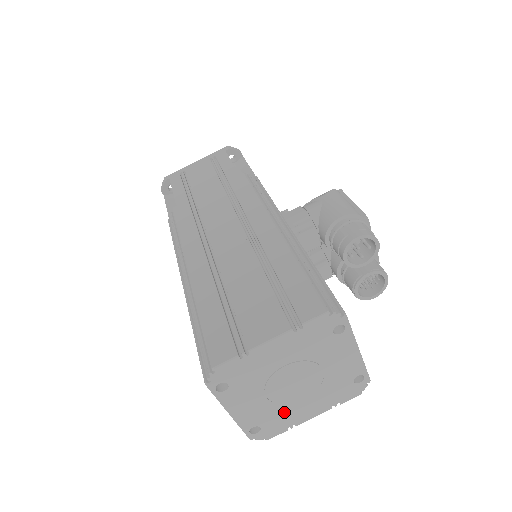
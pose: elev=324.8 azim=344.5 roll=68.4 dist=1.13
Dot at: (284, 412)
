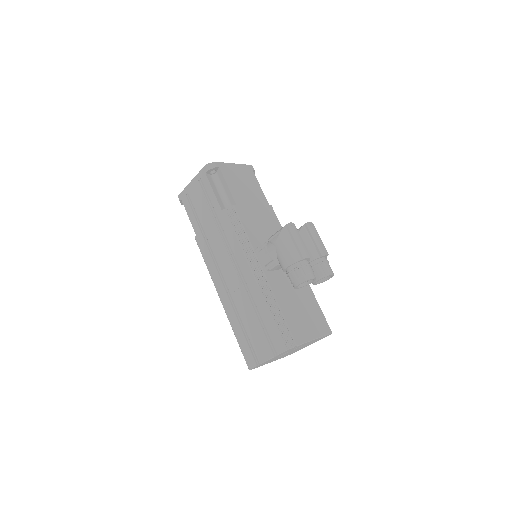
Dot at: (294, 351)
